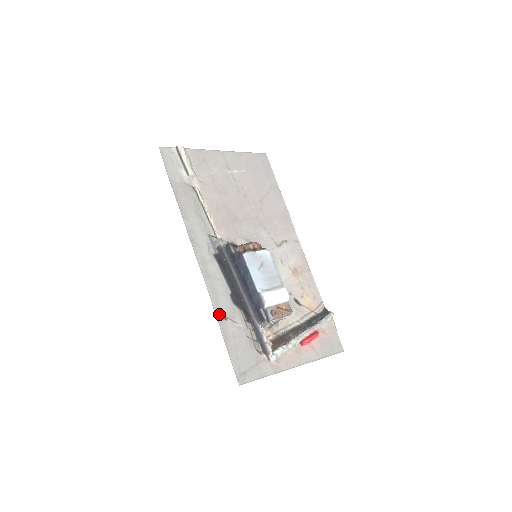
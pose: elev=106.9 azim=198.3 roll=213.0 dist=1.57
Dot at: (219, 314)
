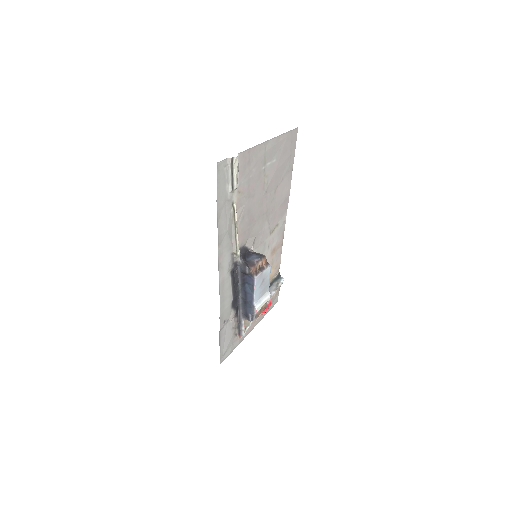
Dot at: (222, 321)
